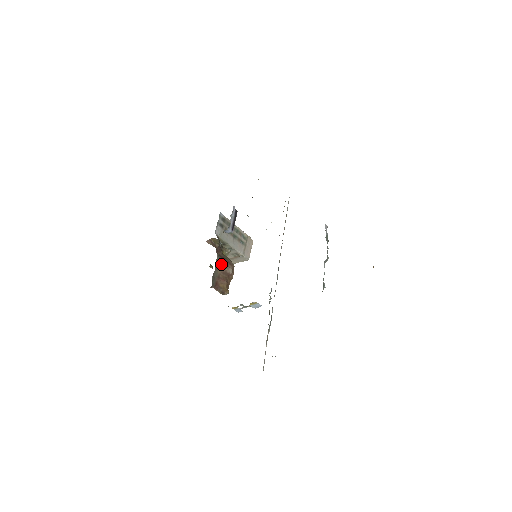
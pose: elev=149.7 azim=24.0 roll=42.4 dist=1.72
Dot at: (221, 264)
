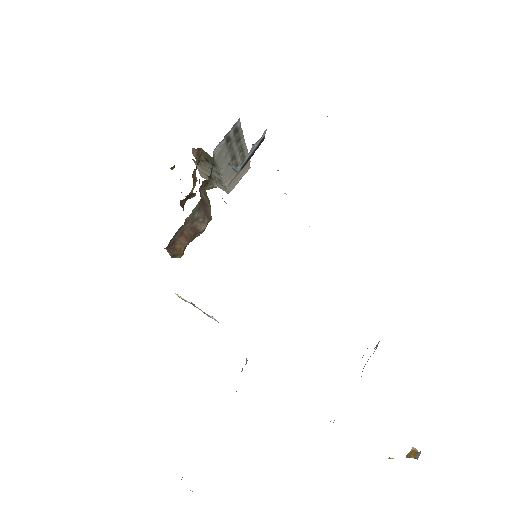
Dot at: (196, 215)
